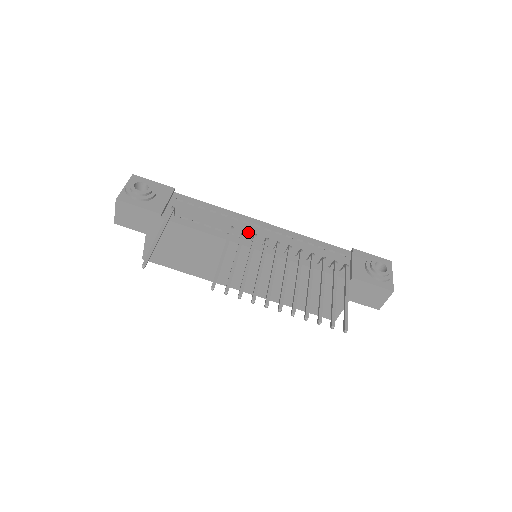
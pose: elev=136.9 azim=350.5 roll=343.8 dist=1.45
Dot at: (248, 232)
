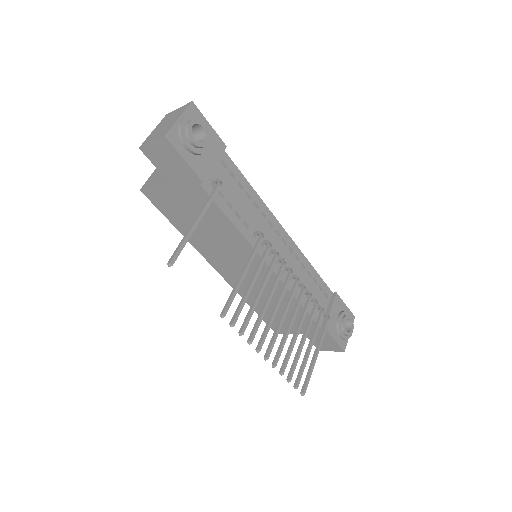
Dot at: (268, 238)
